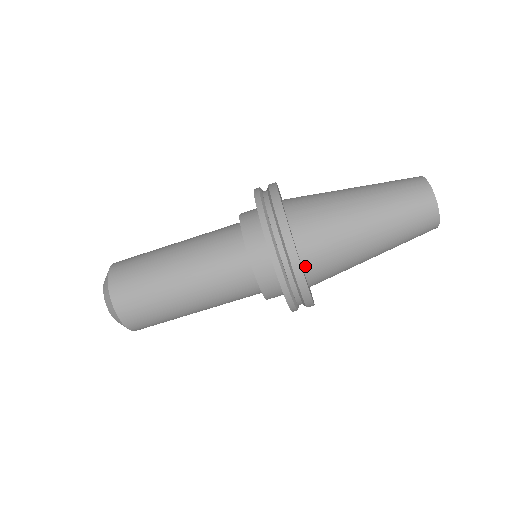
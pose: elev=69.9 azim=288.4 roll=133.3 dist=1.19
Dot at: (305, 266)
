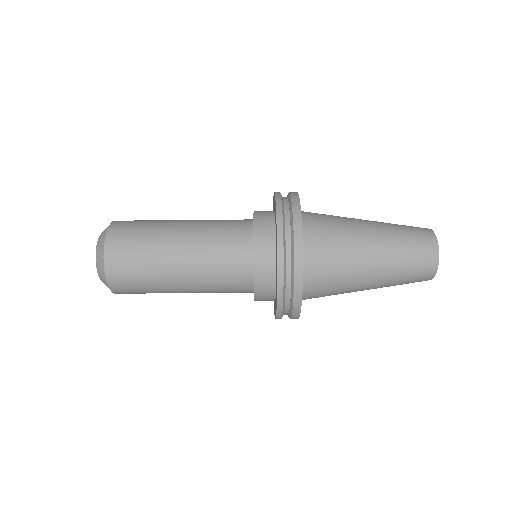
Dot at: (303, 287)
